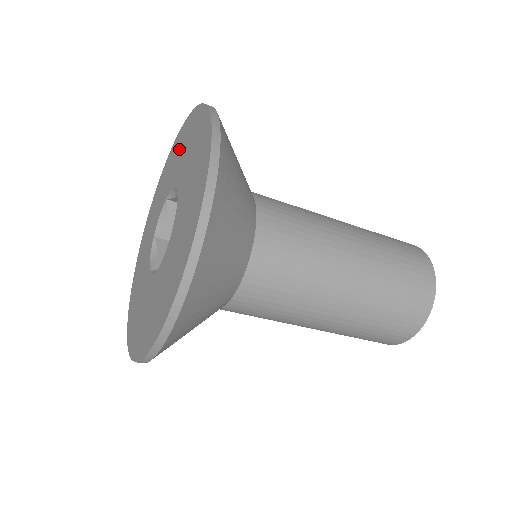
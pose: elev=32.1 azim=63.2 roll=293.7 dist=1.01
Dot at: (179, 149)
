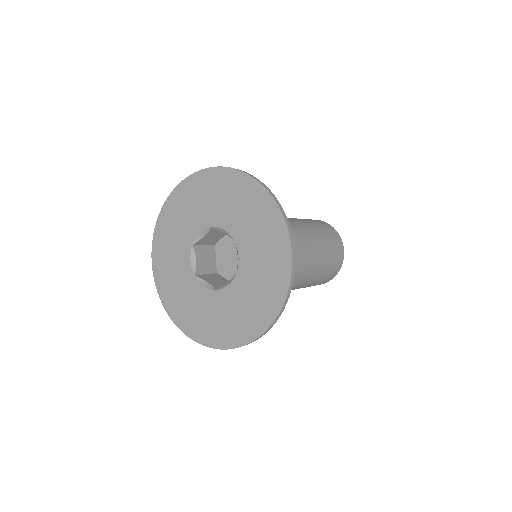
Dot at: (181, 211)
